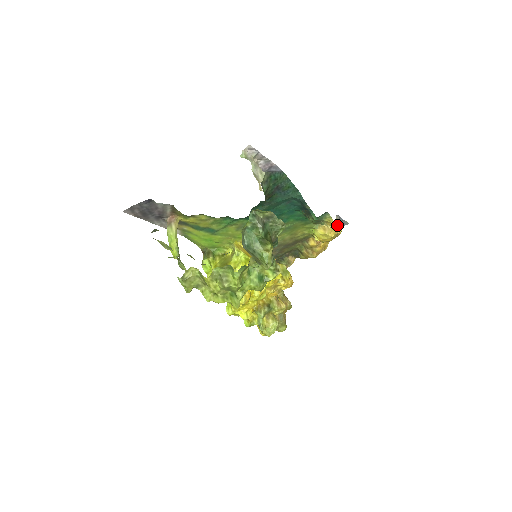
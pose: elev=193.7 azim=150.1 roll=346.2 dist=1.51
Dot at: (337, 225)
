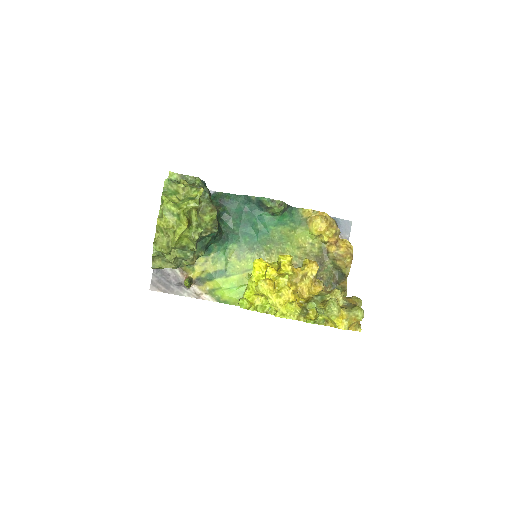
Dot at: (315, 211)
